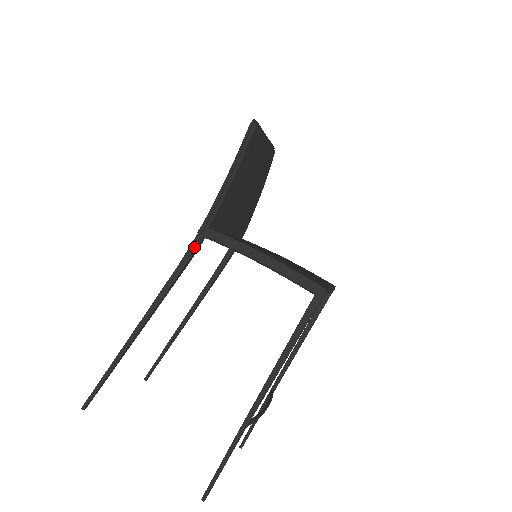
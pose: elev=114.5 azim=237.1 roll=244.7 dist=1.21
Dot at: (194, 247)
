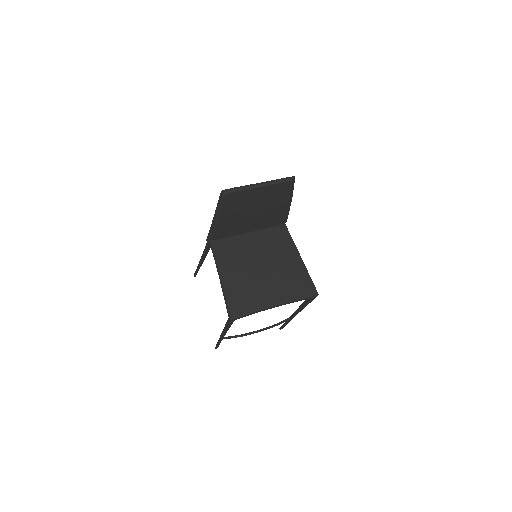
Dot at: (207, 244)
